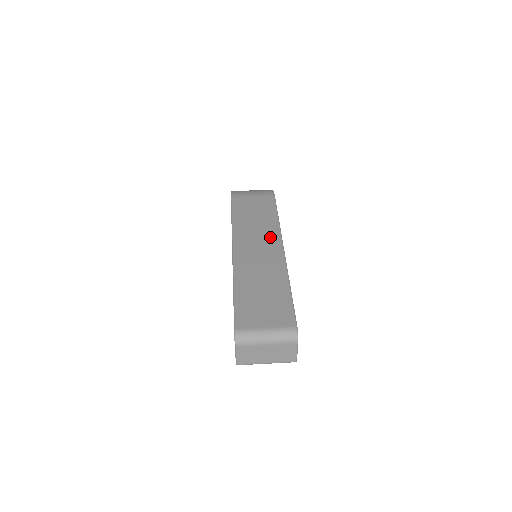
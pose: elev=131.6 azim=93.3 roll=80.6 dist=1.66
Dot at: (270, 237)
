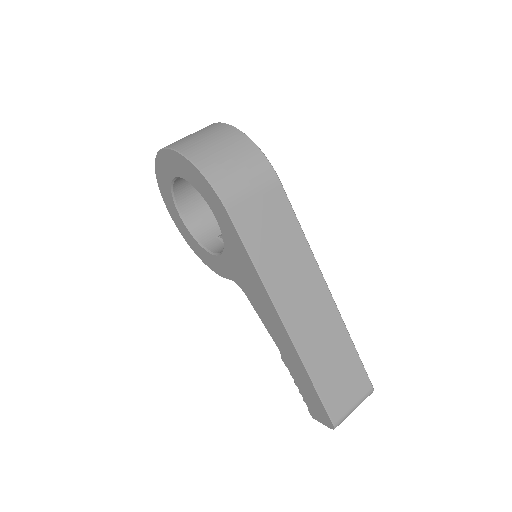
Dot at: (310, 278)
